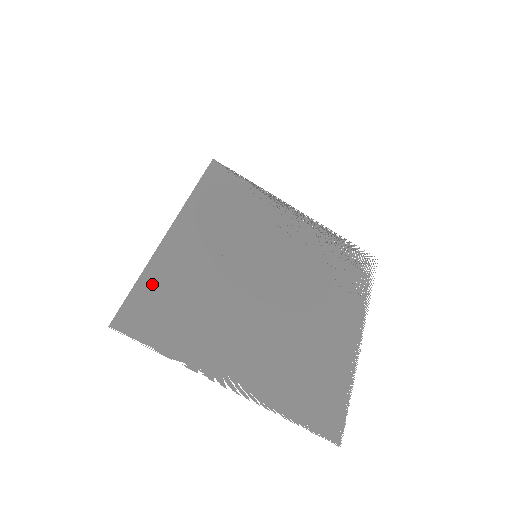
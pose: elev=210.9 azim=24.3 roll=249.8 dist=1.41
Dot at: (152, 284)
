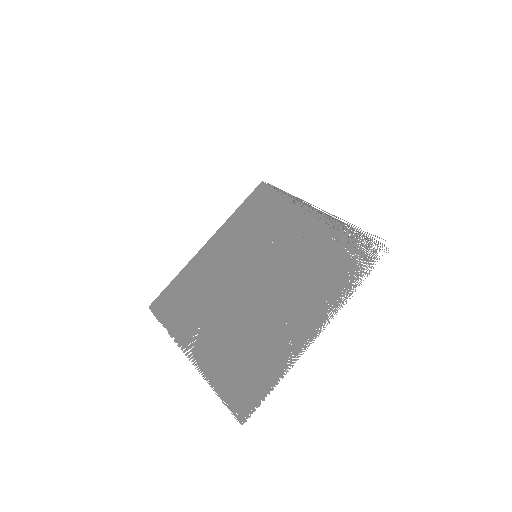
Dot at: (179, 281)
